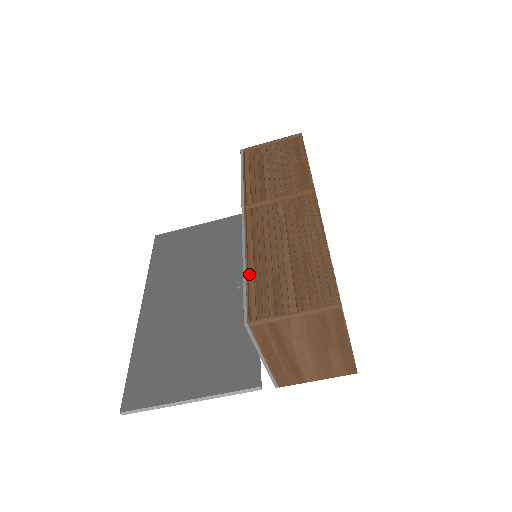
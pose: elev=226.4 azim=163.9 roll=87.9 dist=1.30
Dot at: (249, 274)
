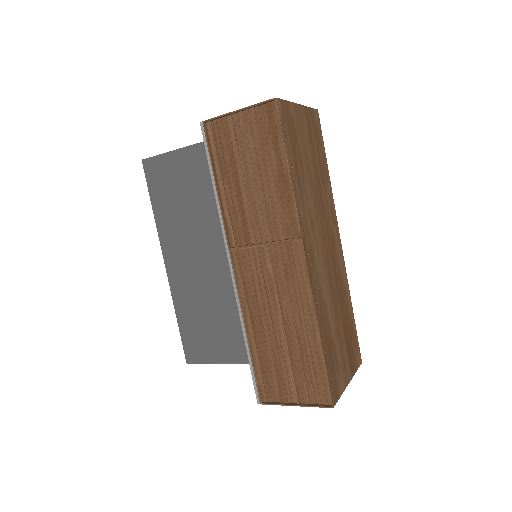
Dot at: (252, 347)
